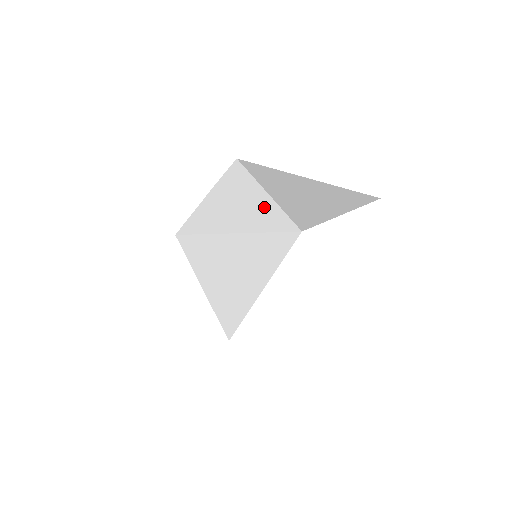
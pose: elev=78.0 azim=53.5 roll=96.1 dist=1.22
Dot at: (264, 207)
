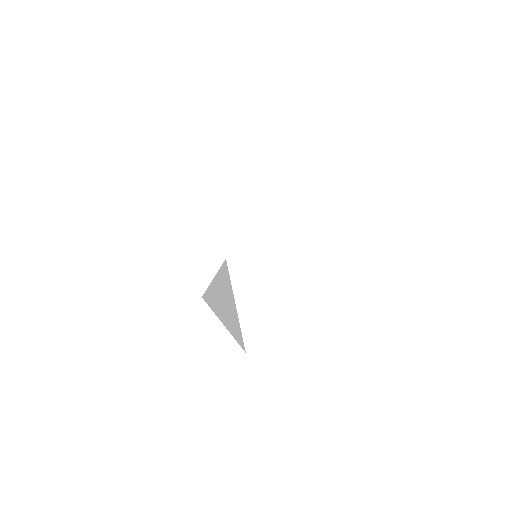
Dot at: occluded
